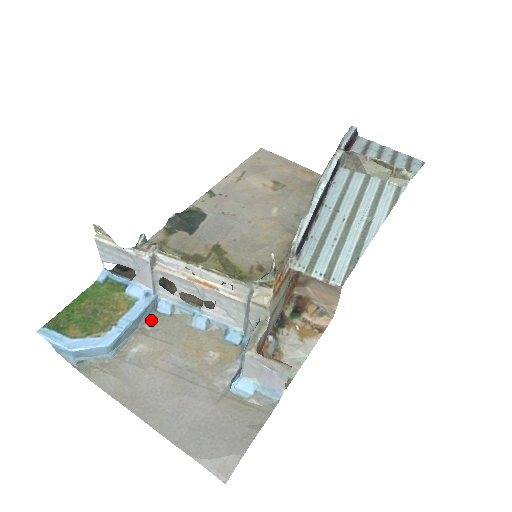
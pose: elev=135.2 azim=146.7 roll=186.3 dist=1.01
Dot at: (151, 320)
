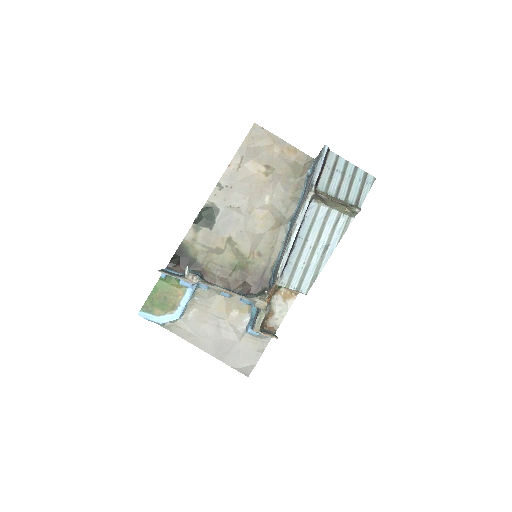
Dot at: (197, 293)
